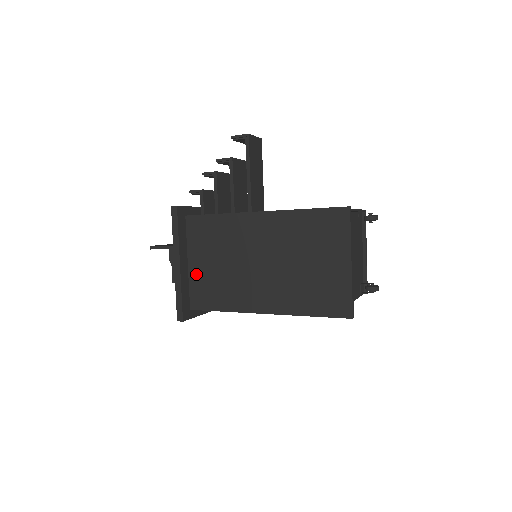
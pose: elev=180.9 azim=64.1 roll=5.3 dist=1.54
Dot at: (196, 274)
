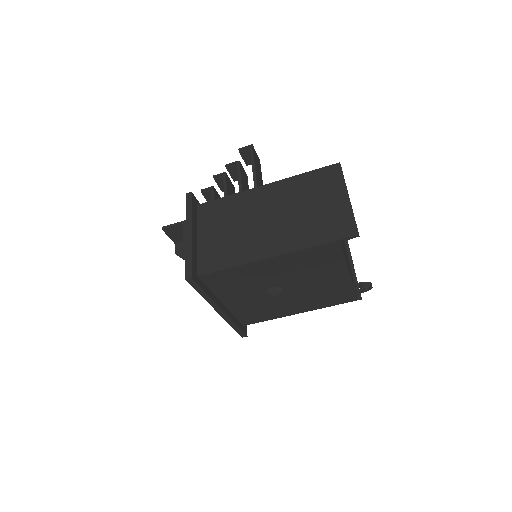
Dot at: (205, 245)
